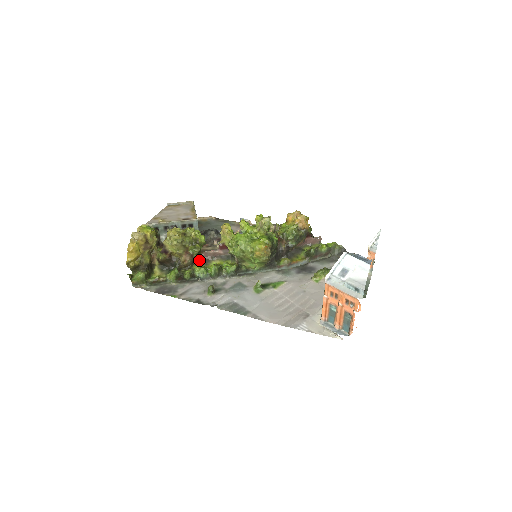
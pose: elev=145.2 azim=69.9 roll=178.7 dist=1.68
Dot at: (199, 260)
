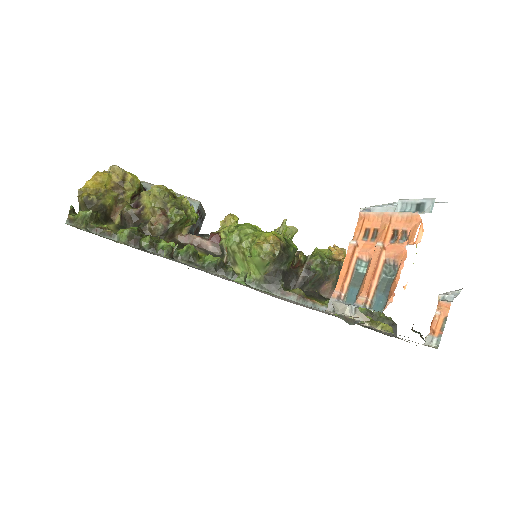
Dot at: (174, 241)
